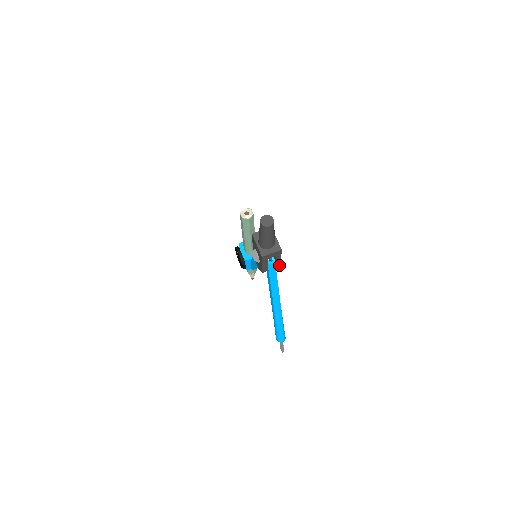
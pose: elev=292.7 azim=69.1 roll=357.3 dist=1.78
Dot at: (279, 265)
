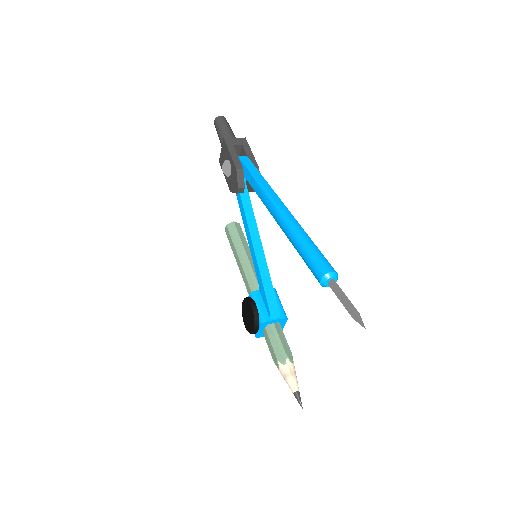
Dot at: (256, 166)
